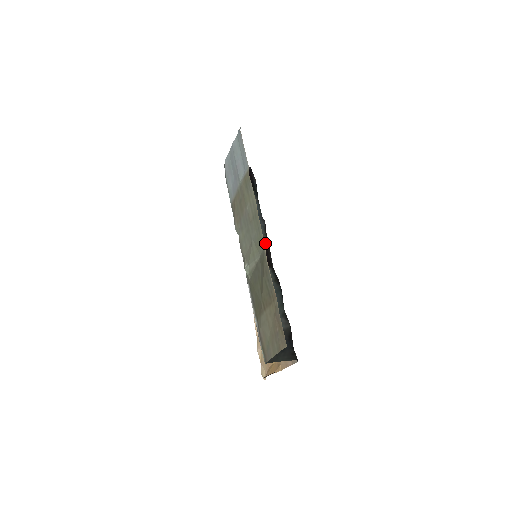
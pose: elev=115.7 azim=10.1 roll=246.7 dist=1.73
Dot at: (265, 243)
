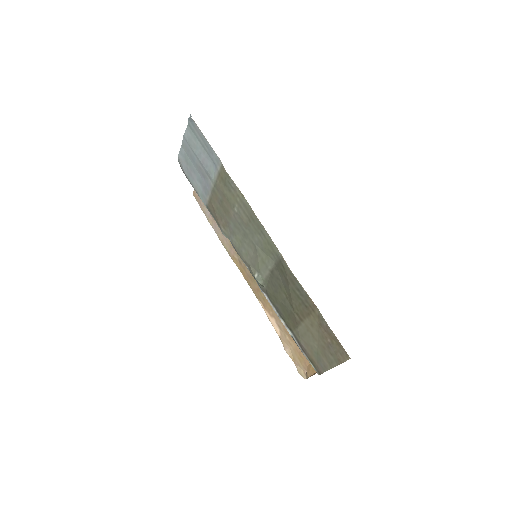
Dot at: occluded
